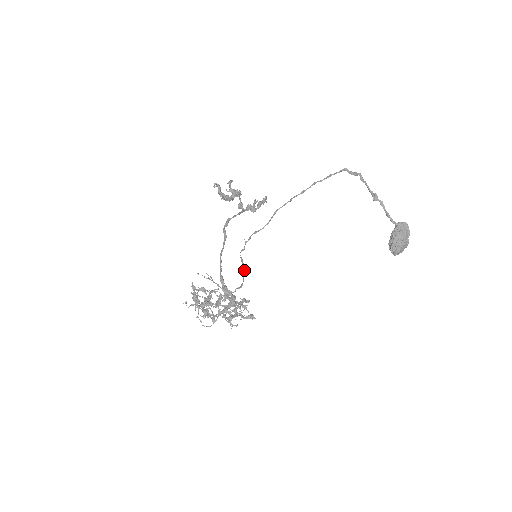
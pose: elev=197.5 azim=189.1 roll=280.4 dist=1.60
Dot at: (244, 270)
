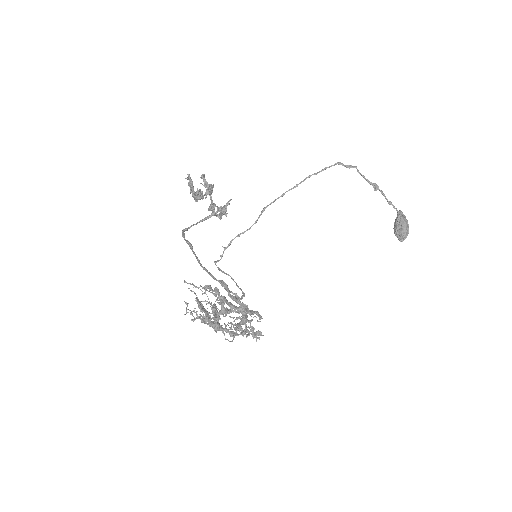
Dot at: (233, 279)
